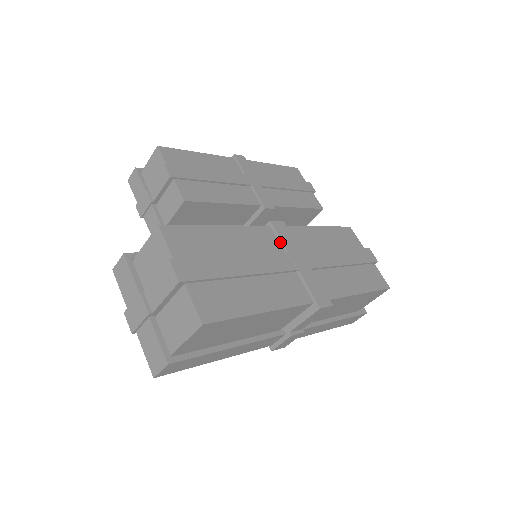
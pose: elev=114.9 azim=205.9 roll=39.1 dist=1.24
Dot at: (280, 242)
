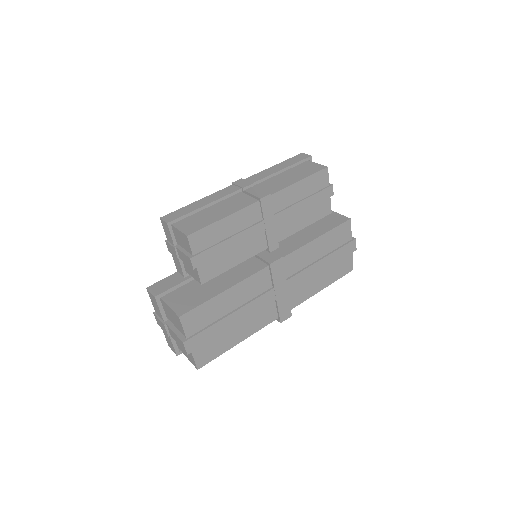
Dot at: (271, 279)
